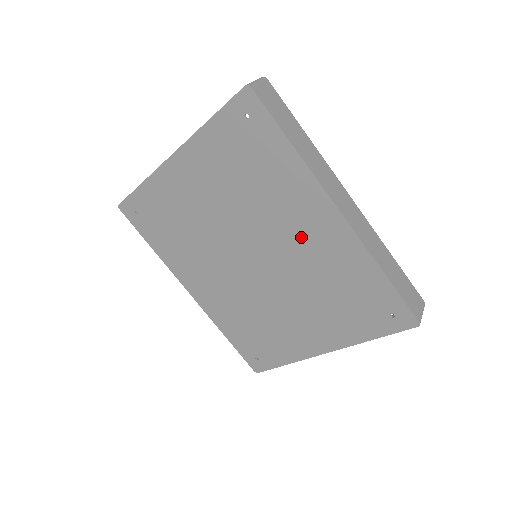
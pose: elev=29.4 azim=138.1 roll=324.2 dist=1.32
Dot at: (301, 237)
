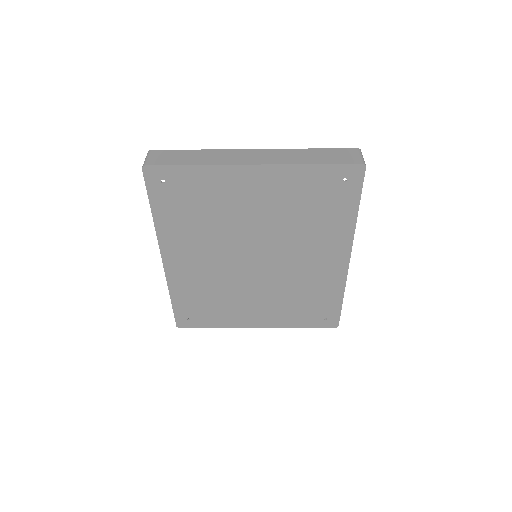
Dot at: (309, 261)
